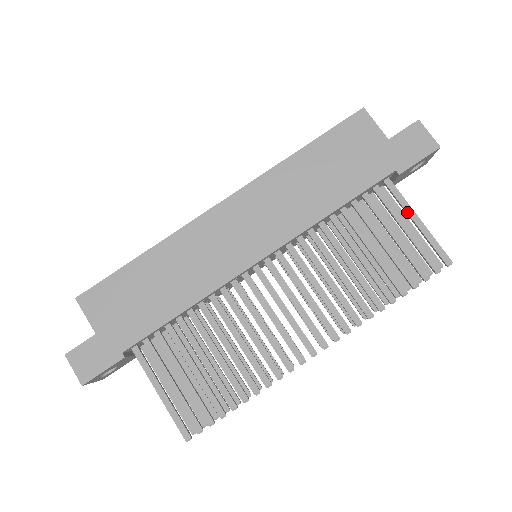
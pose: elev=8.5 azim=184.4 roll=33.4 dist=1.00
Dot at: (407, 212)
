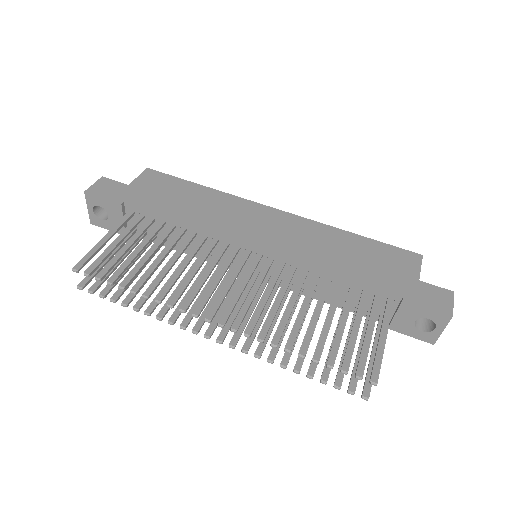
Dot at: (382, 326)
